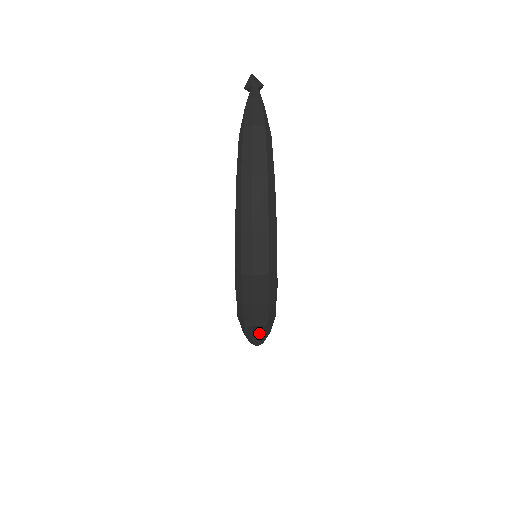
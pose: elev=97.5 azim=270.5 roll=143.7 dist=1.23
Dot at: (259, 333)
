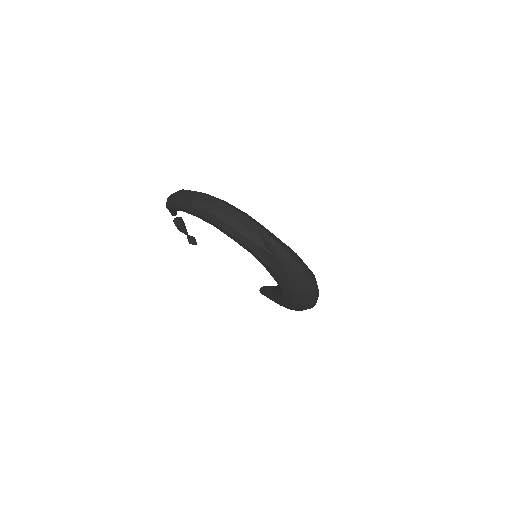
Dot at: (262, 231)
